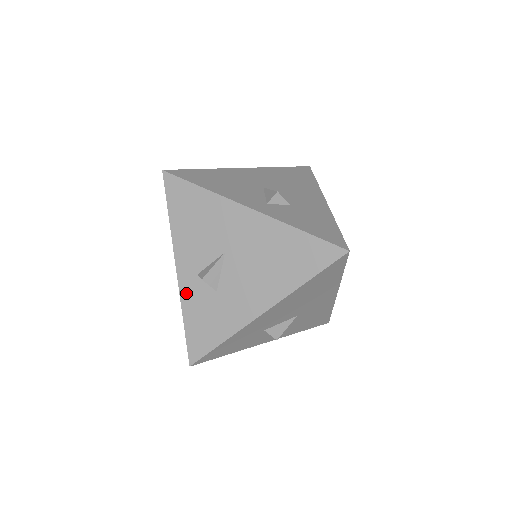
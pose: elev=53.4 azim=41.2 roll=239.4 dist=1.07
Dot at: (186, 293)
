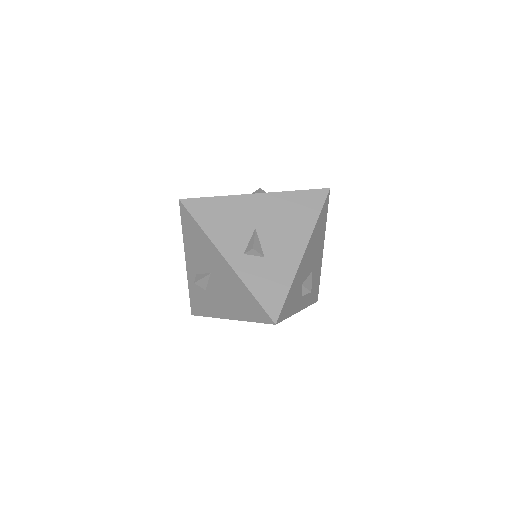
Dot at: (242, 271)
